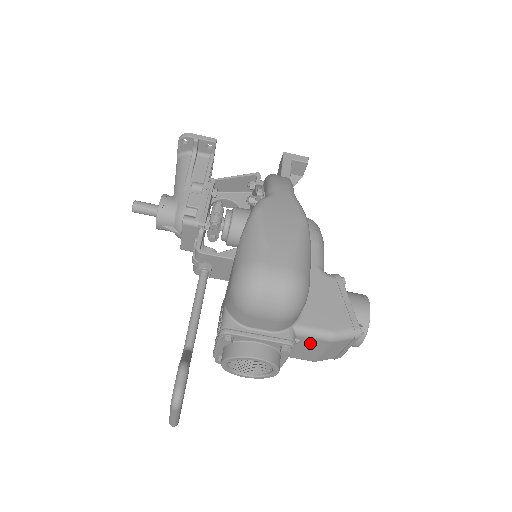
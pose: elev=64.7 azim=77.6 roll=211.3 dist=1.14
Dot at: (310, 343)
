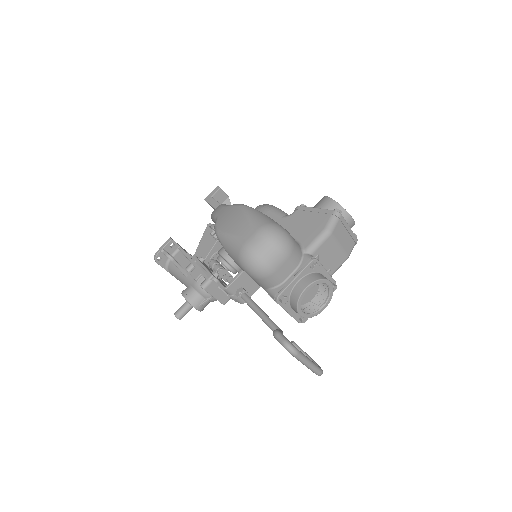
Dot at: (325, 250)
